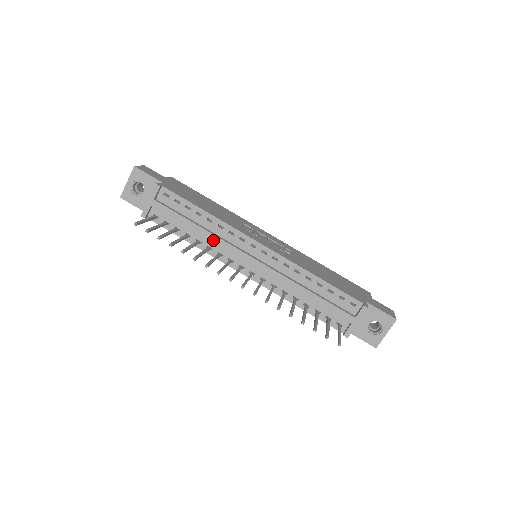
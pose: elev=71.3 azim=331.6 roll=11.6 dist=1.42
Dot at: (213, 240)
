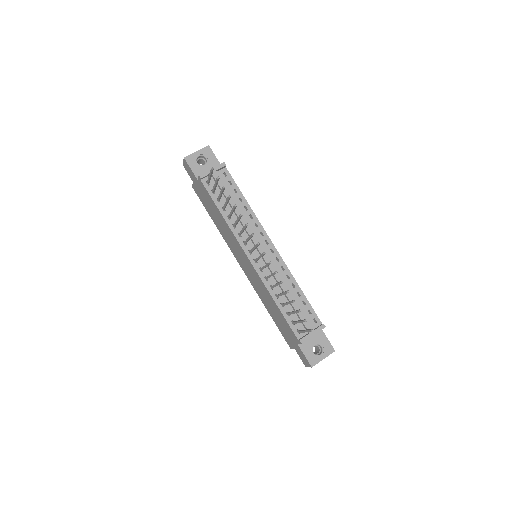
Dot at: (242, 221)
